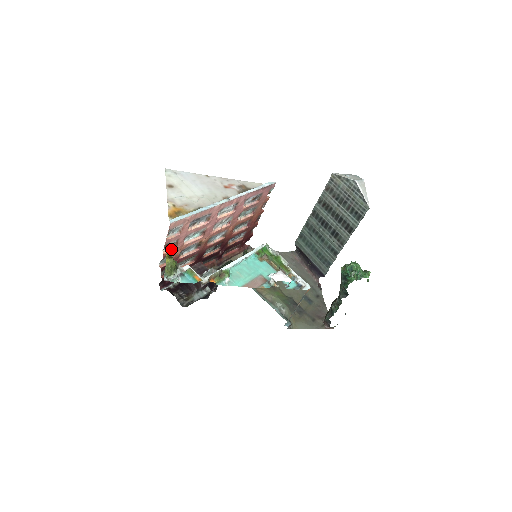
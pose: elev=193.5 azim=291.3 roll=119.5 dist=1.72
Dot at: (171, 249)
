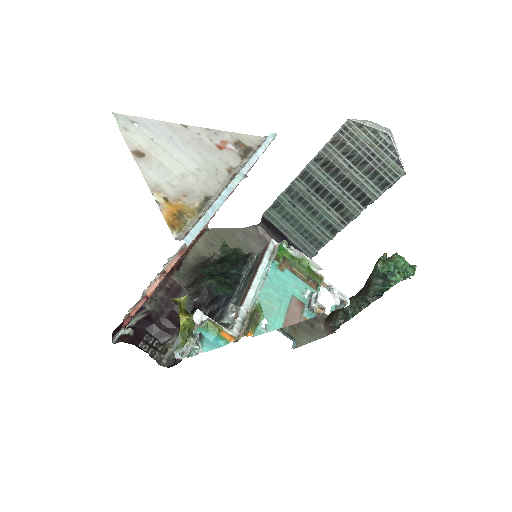
Dot at: (156, 282)
